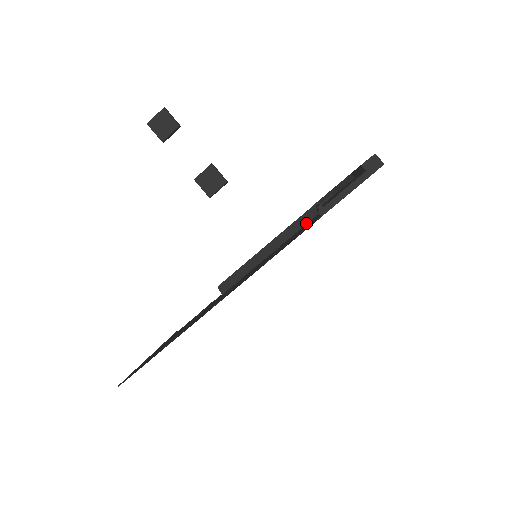
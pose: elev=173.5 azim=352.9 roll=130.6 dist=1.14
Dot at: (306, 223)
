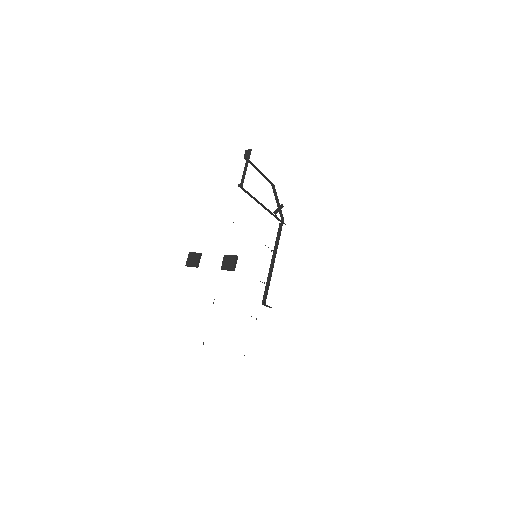
Dot at: occluded
